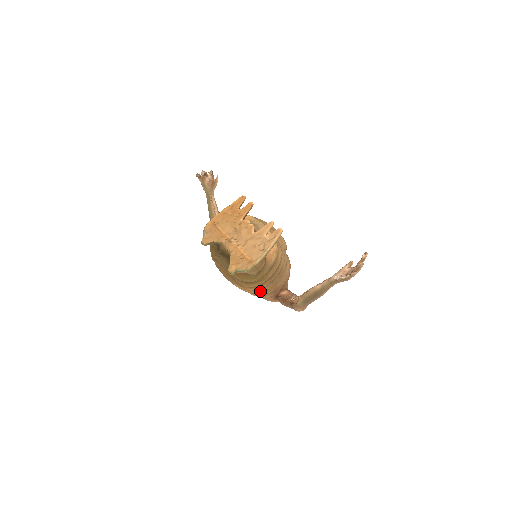
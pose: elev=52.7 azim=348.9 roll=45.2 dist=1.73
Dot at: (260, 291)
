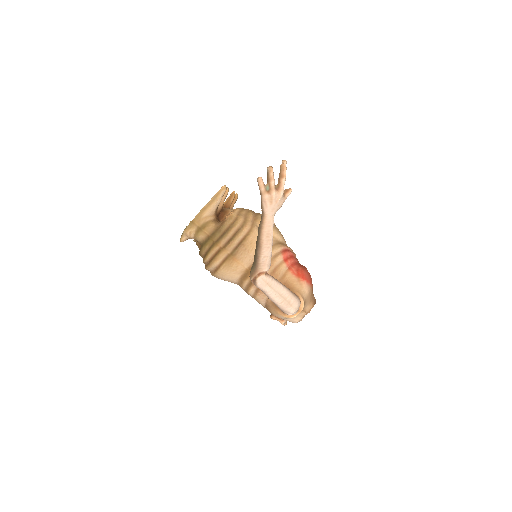
Dot at: (221, 267)
